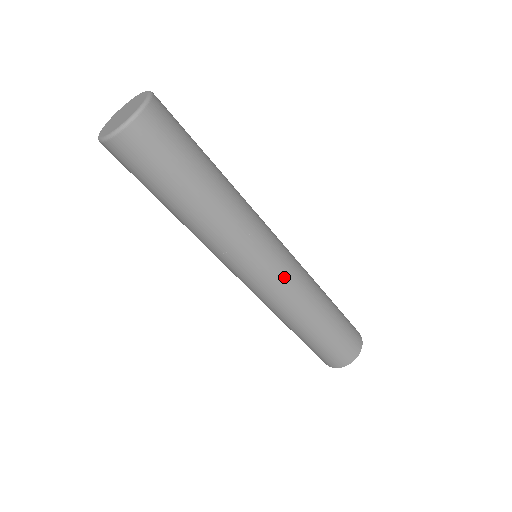
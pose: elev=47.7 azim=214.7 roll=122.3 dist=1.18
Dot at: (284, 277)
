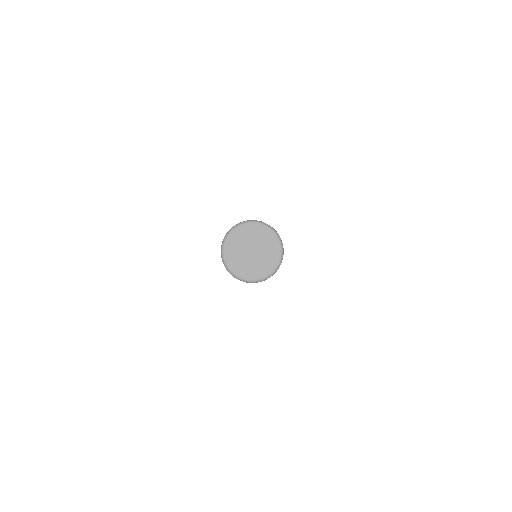
Dot at: occluded
